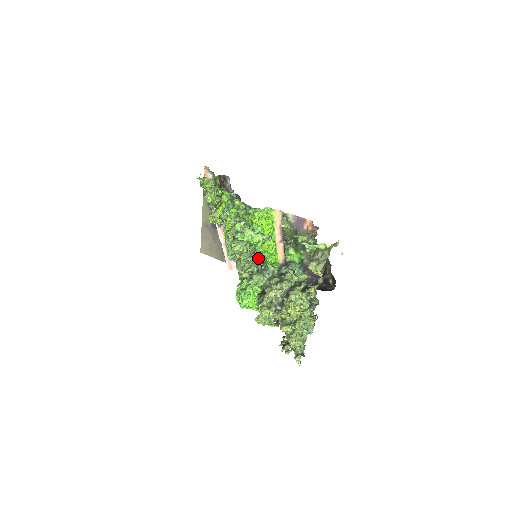
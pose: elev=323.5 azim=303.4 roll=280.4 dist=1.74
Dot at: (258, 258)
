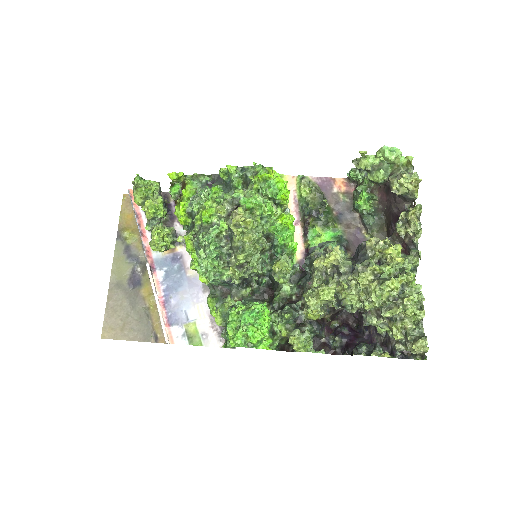
Dot at: (268, 248)
